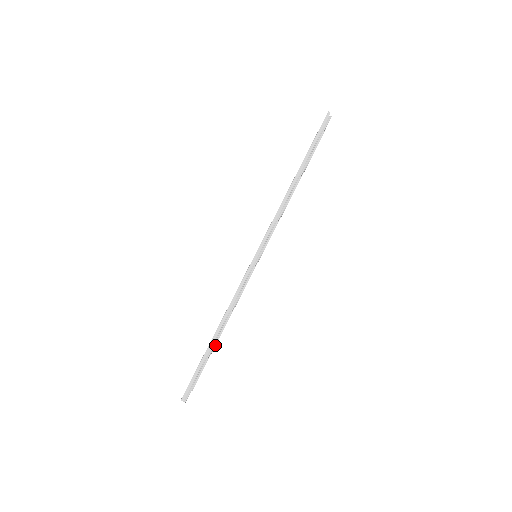
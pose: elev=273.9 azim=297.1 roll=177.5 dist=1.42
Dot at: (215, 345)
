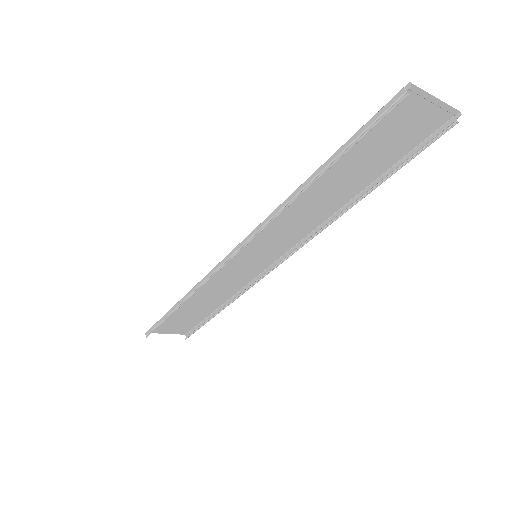
Dot at: occluded
